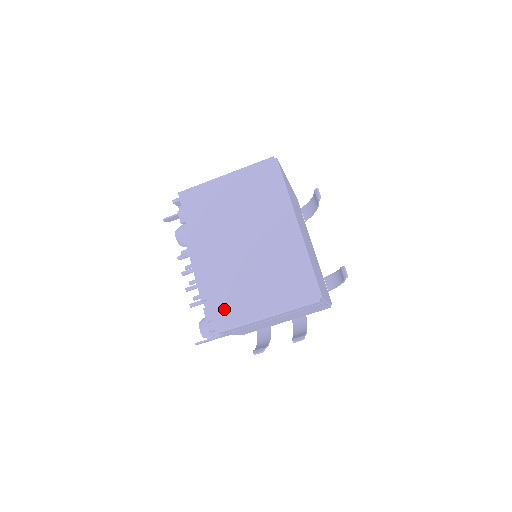
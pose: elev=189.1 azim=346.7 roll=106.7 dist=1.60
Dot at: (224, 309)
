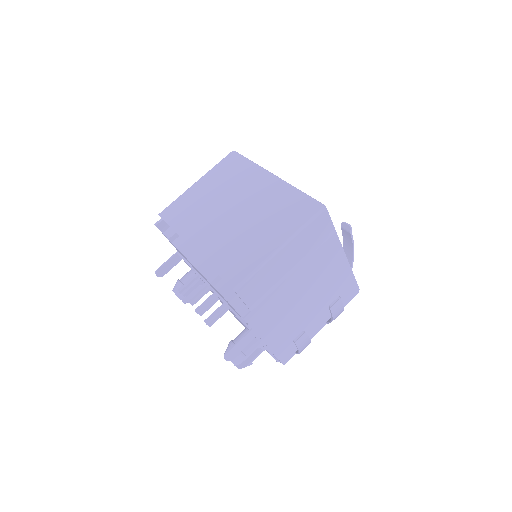
Dot at: (234, 266)
